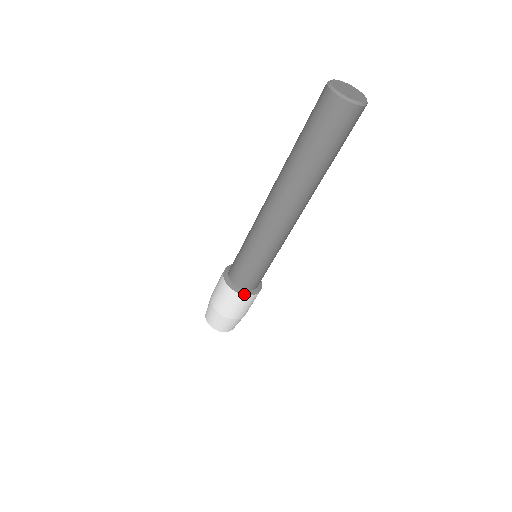
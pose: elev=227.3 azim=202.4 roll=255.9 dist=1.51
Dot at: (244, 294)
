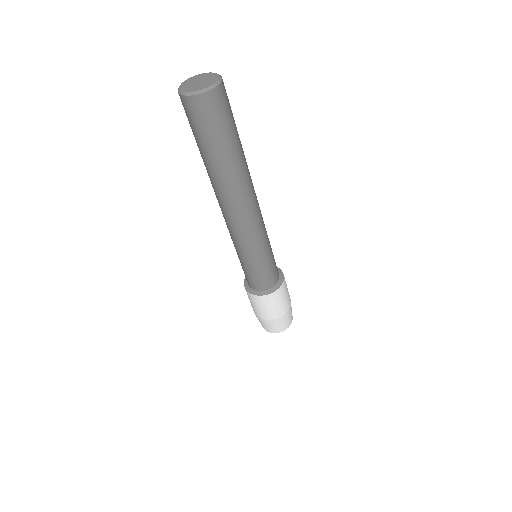
Dot at: (281, 283)
